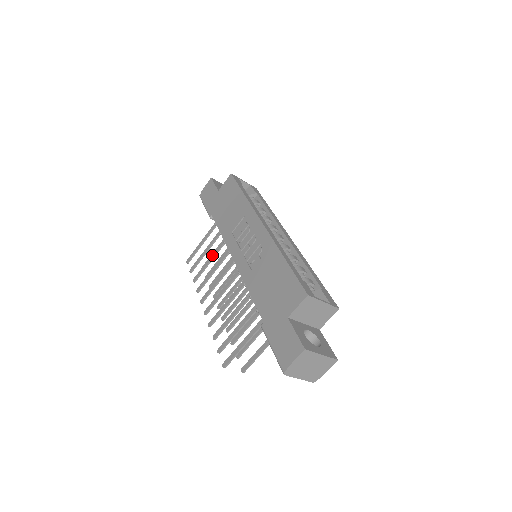
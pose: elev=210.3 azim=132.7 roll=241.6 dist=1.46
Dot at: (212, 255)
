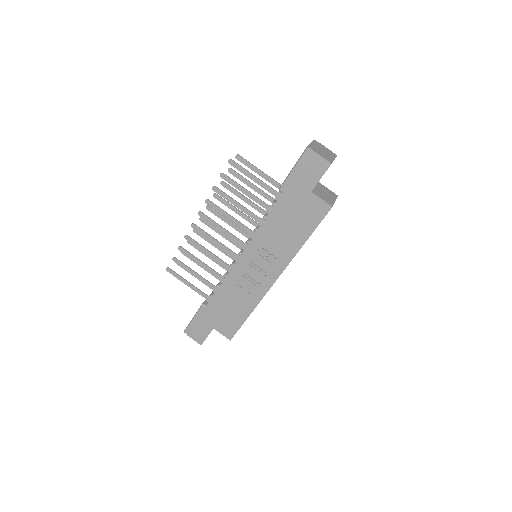
Dot at: (243, 208)
